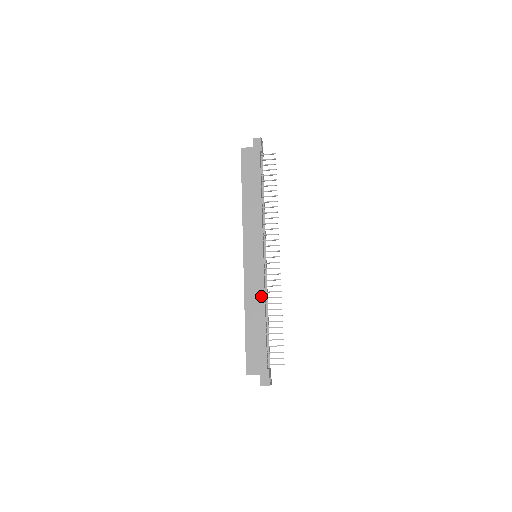
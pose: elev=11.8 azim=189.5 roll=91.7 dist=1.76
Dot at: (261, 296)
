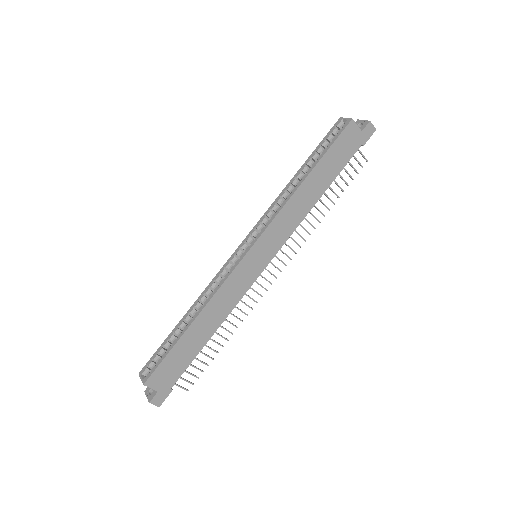
Dot at: (228, 309)
